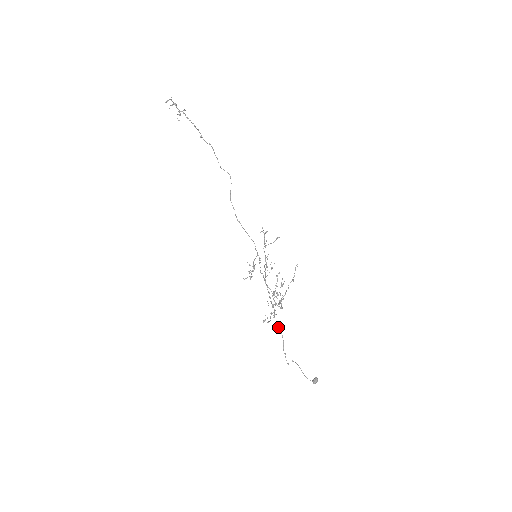
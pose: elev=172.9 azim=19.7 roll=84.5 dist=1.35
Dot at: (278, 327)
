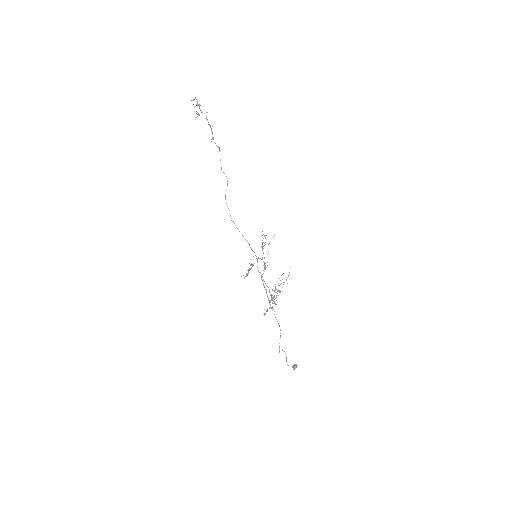
Dot at: occluded
